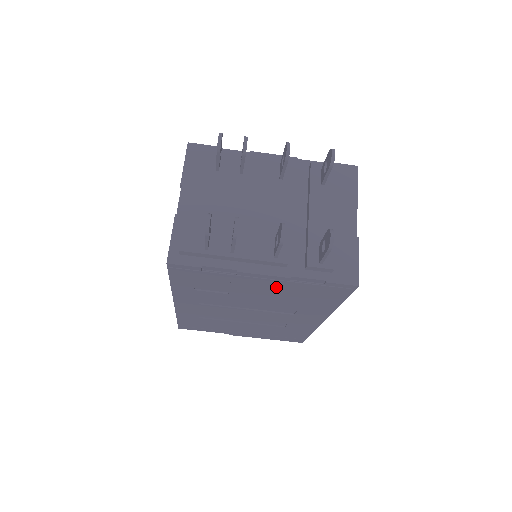
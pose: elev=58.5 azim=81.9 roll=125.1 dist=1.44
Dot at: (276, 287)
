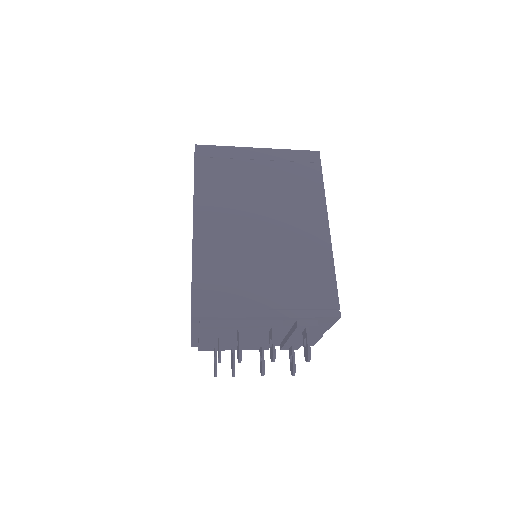
Dot at: occluded
